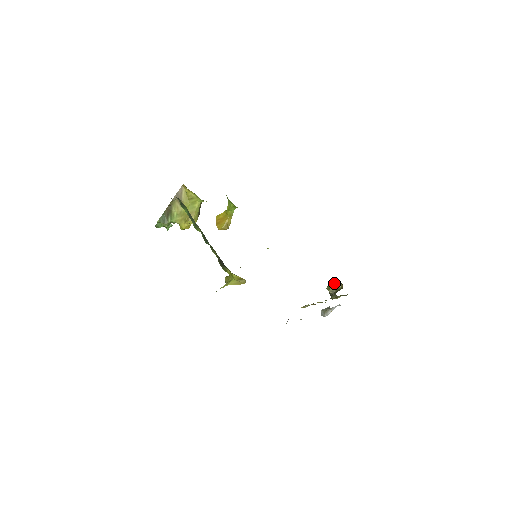
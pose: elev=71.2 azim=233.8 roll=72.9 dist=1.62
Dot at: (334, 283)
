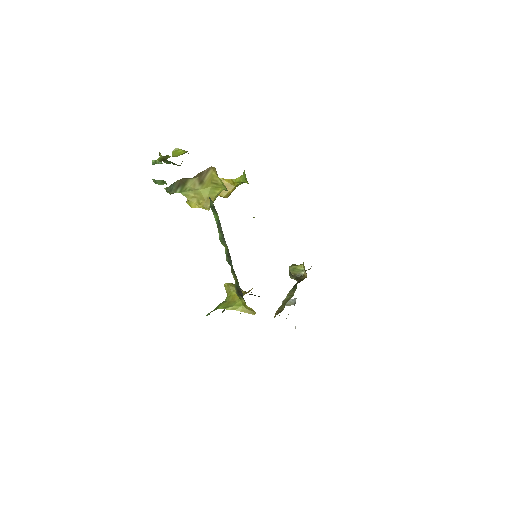
Dot at: (299, 268)
